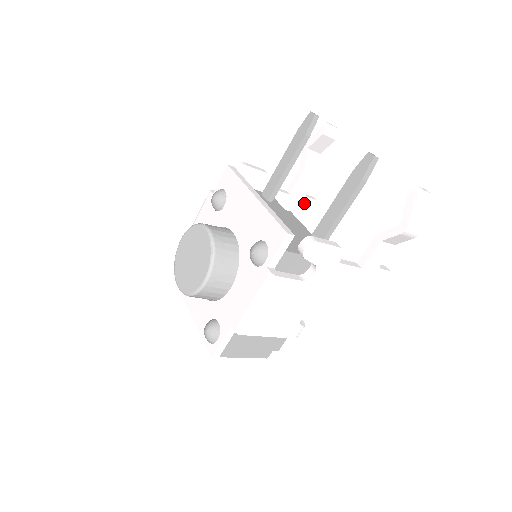
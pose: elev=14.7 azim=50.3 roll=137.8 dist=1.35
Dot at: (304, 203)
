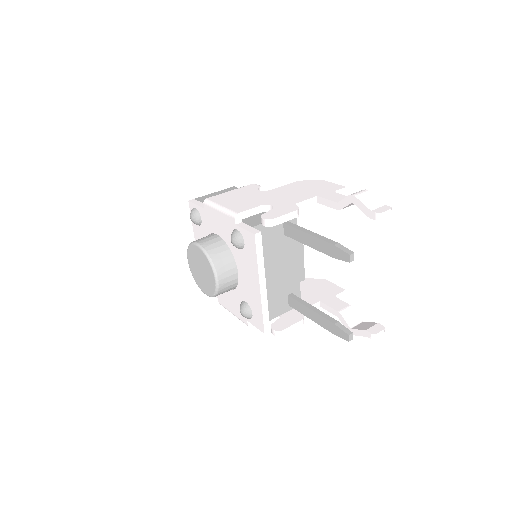
Dot at: occluded
